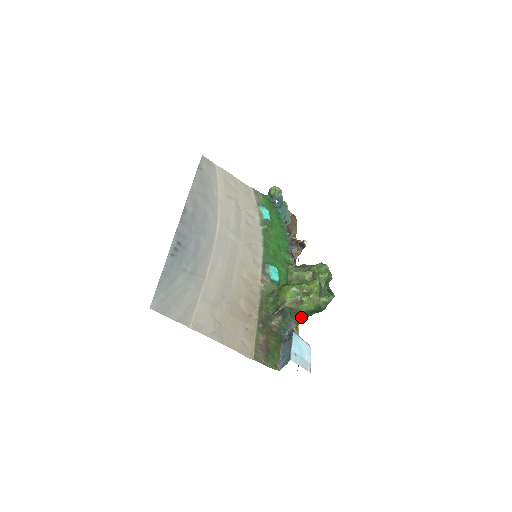
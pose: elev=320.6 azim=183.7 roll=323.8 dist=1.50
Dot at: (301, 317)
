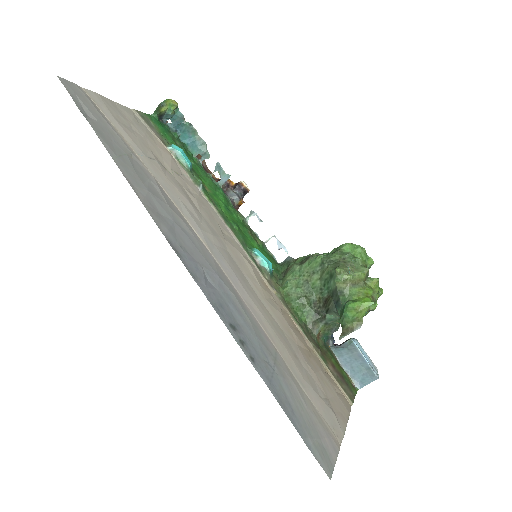
Dot at: occluded
